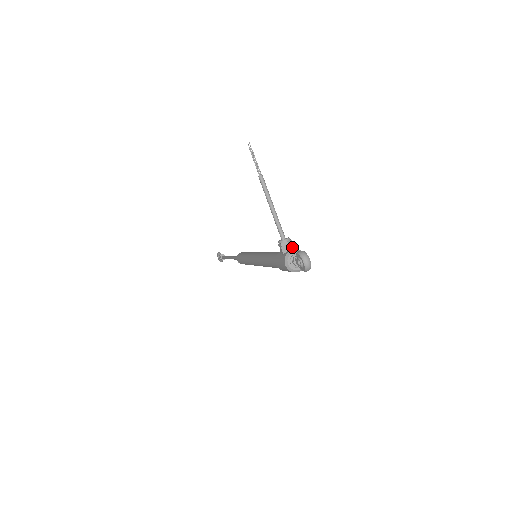
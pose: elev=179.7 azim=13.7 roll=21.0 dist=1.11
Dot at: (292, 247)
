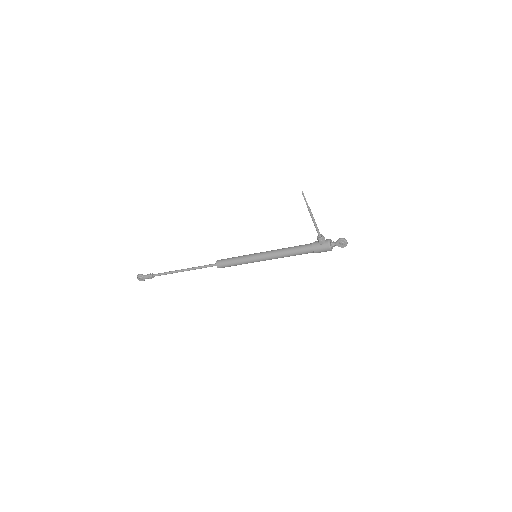
Dot at: (324, 239)
